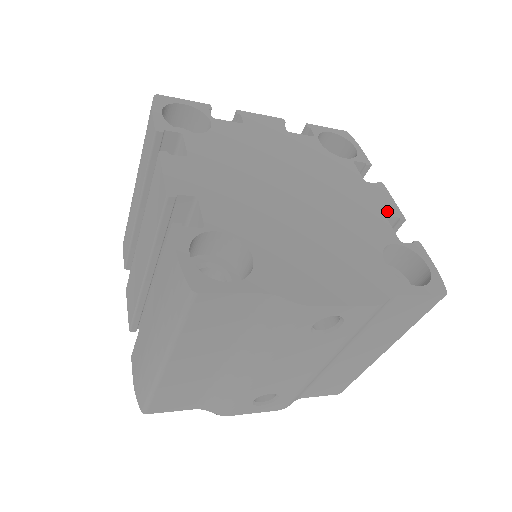
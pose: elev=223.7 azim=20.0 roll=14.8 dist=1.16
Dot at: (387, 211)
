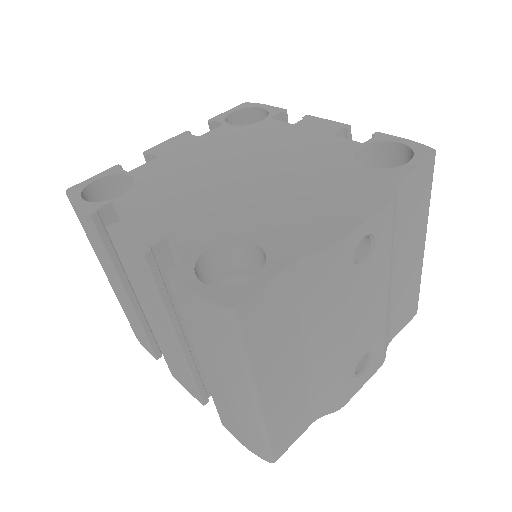
Dot at: (330, 131)
